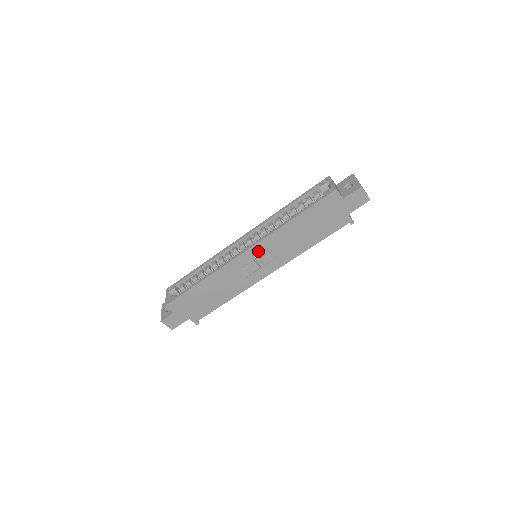
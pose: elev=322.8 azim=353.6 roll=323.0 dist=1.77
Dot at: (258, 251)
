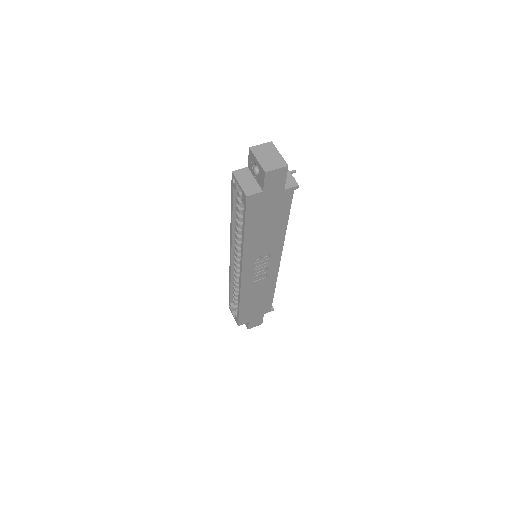
Dot at: (250, 266)
